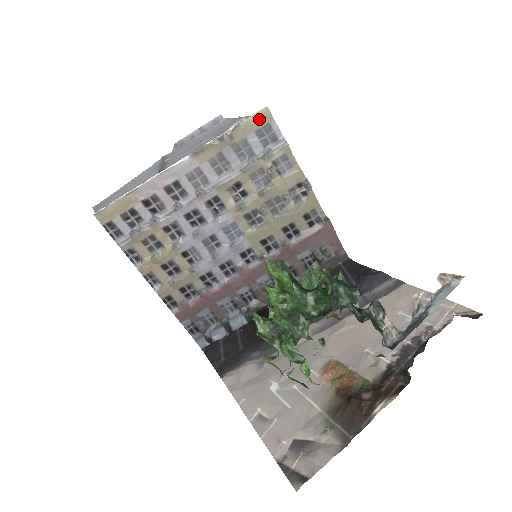
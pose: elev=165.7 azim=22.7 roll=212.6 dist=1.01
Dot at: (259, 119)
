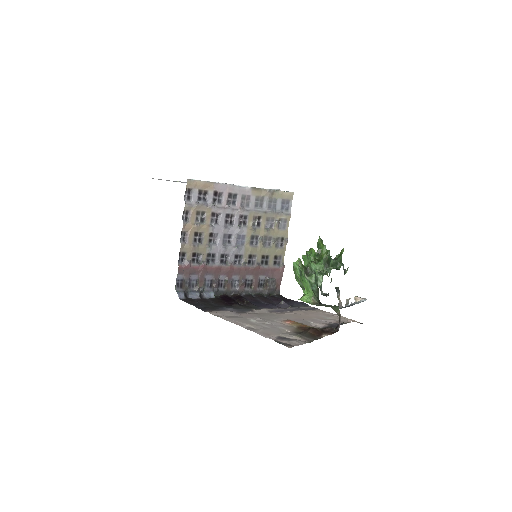
Dot at: (287, 195)
